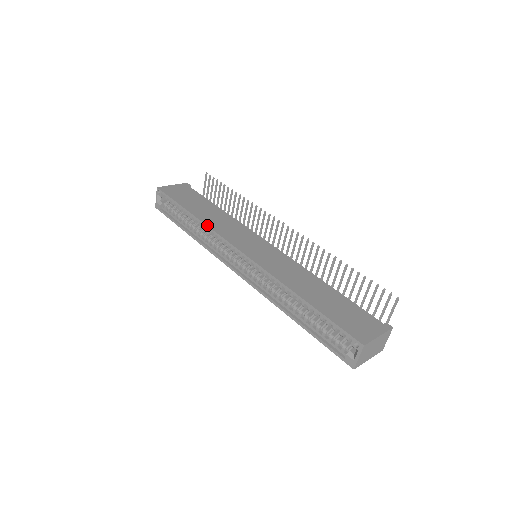
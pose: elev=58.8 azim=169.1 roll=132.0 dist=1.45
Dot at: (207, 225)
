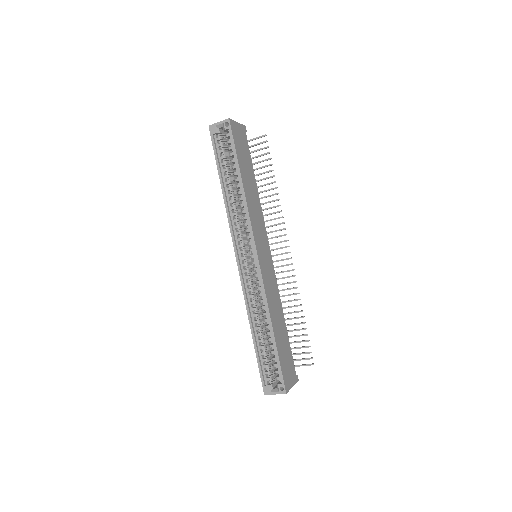
Dot at: (248, 206)
